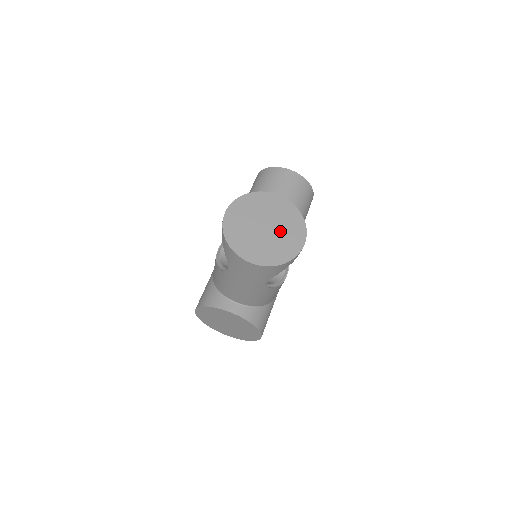
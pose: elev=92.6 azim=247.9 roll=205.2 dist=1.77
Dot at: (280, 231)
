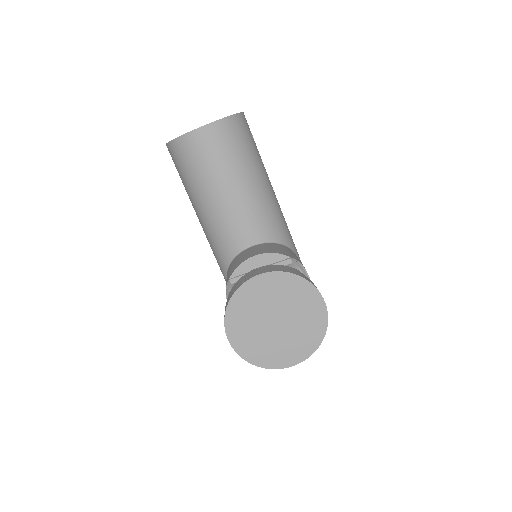
Dot at: (293, 312)
